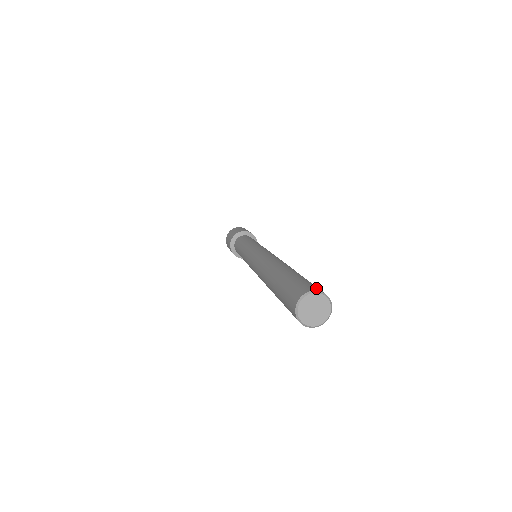
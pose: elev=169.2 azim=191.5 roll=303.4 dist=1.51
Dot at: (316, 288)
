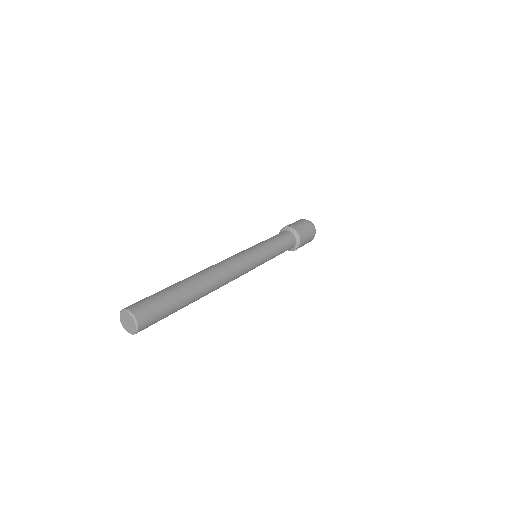
Dot at: (141, 313)
